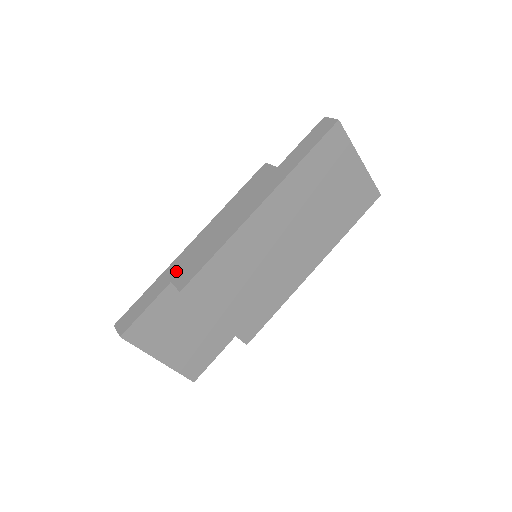
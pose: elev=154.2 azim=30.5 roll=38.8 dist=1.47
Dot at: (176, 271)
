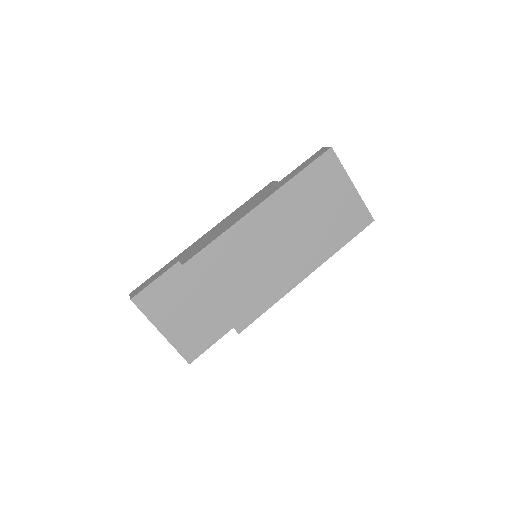
Dot at: (185, 254)
